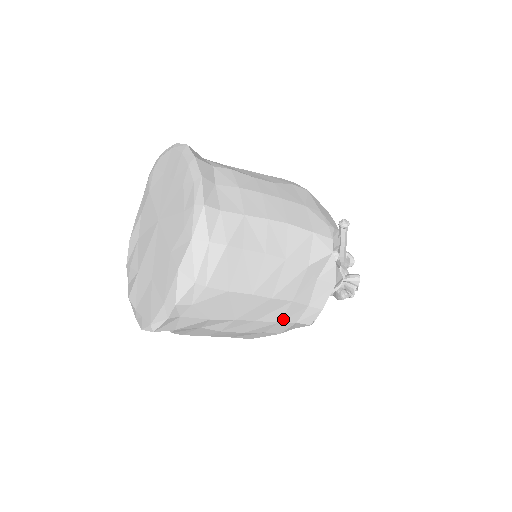
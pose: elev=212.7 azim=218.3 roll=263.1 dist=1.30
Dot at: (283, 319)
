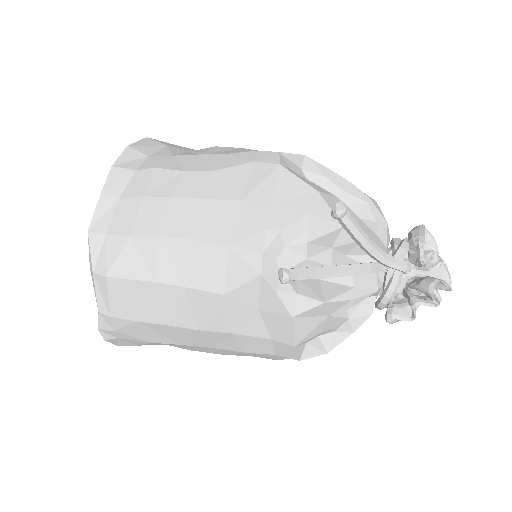
Dot at: (248, 350)
